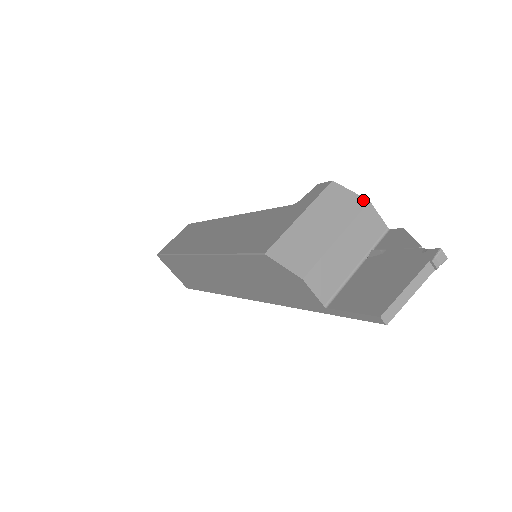
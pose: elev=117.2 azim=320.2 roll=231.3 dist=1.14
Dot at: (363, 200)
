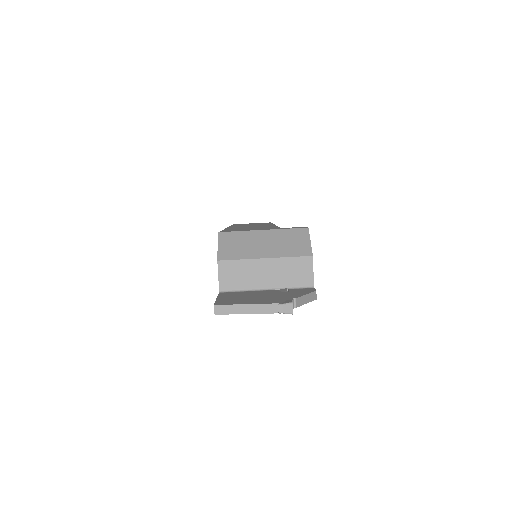
Dot at: (309, 252)
